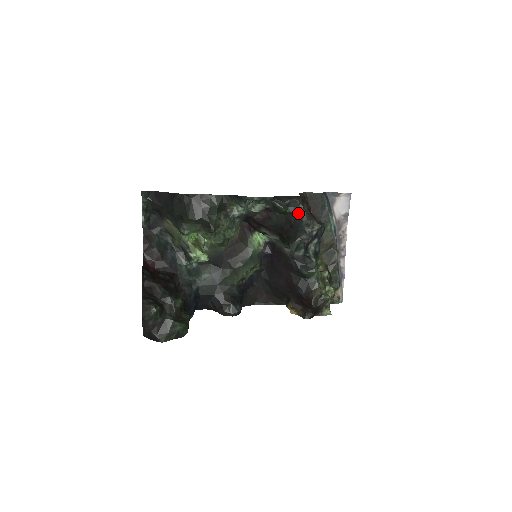
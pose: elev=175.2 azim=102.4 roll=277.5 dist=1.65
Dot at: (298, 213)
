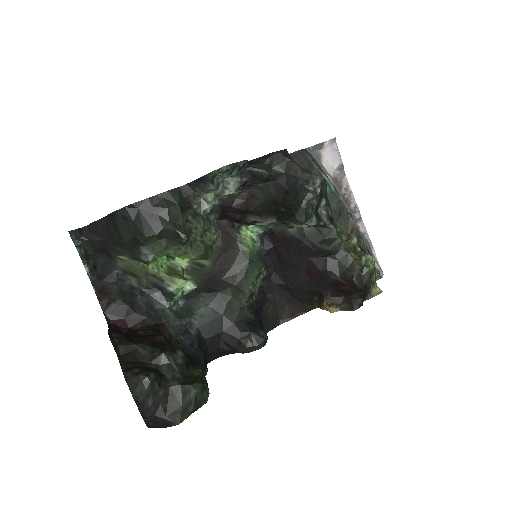
Dot at: (287, 170)
